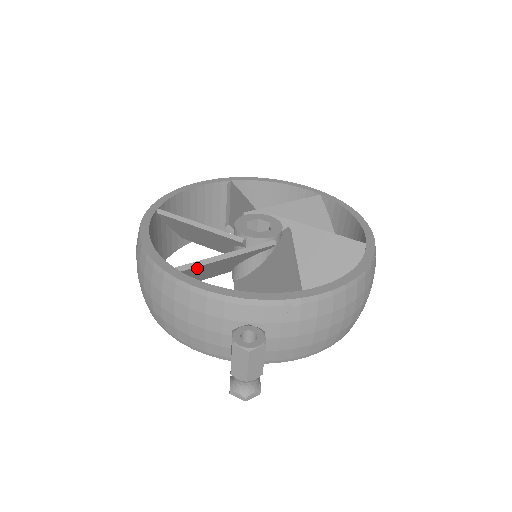
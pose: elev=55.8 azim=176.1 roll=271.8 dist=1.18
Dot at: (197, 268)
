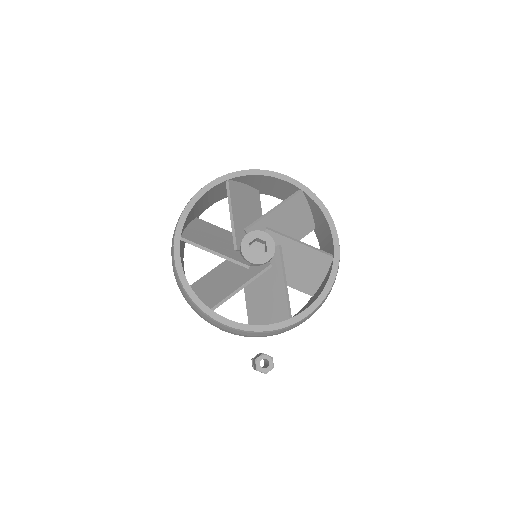
Dot at: occluded
